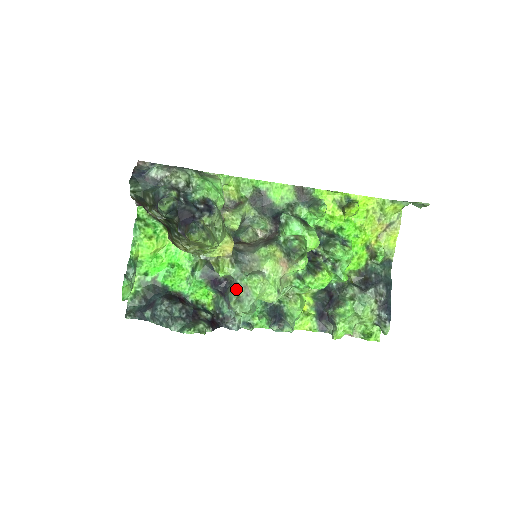
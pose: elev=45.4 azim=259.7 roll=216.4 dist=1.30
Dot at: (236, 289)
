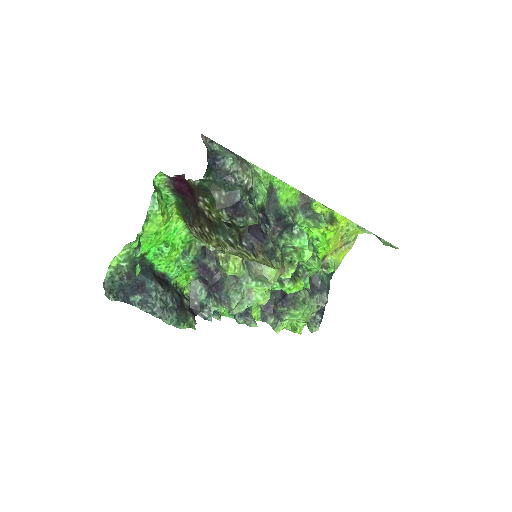
Dot at: (240, 291)
